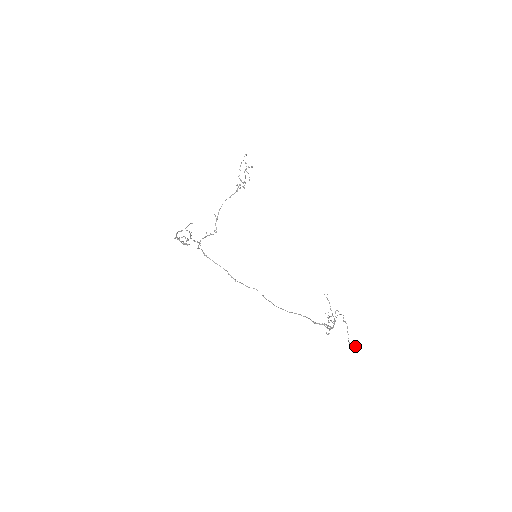
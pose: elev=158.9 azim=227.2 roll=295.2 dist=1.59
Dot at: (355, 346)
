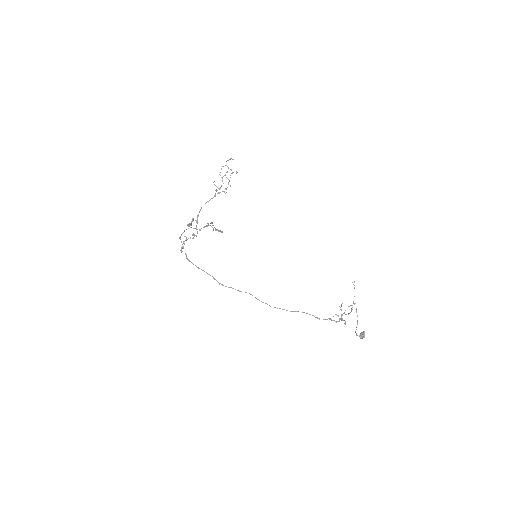
Dot at: (364, 334)
